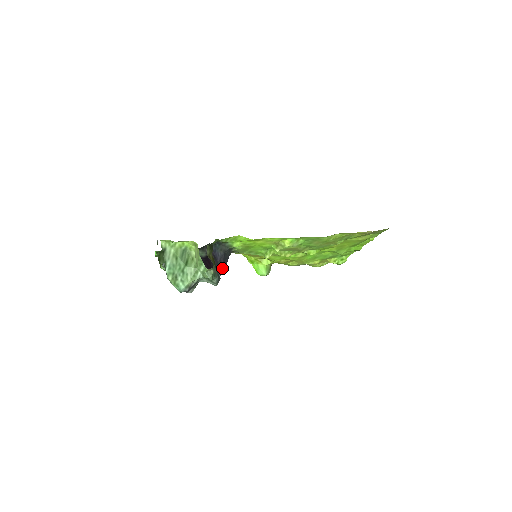
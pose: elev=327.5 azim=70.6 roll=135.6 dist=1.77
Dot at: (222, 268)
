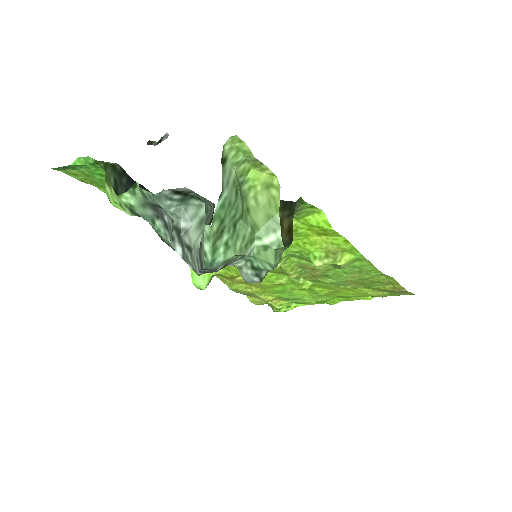
Dot at: occluded
